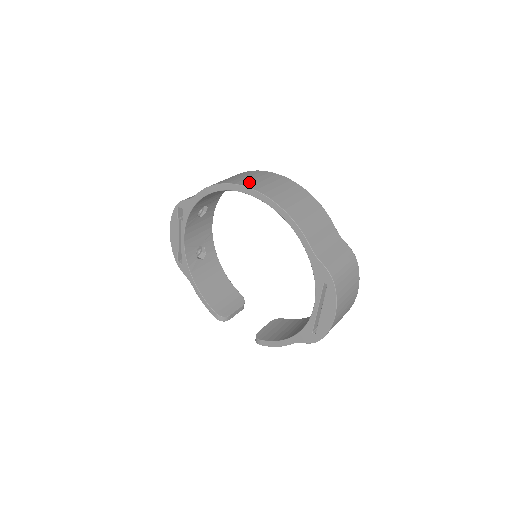
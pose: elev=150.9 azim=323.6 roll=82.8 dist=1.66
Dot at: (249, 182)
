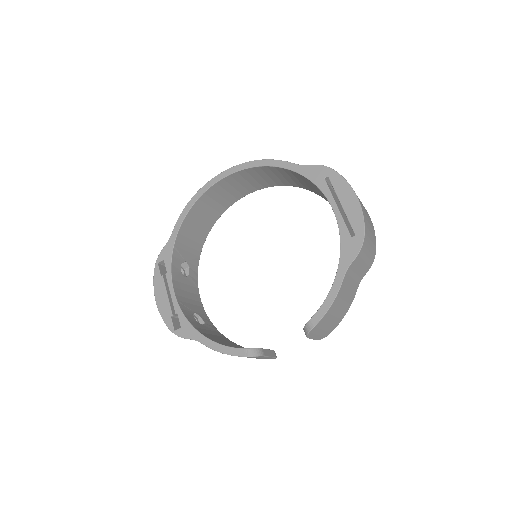
Dot at: occluded
